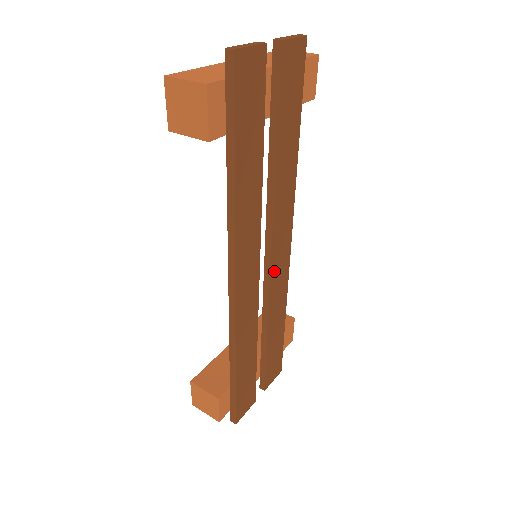
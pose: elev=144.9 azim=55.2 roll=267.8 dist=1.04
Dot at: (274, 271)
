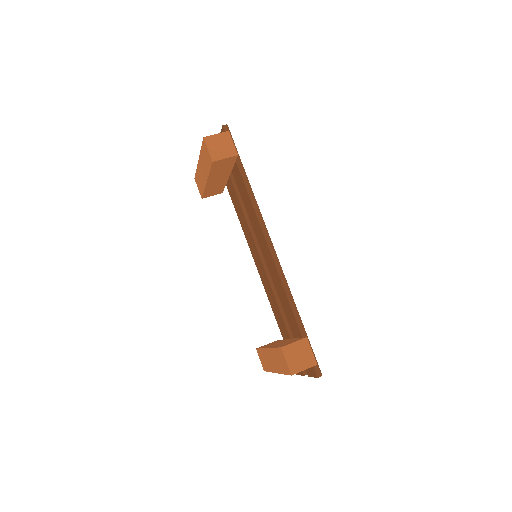
Dot at: (267, 267)
